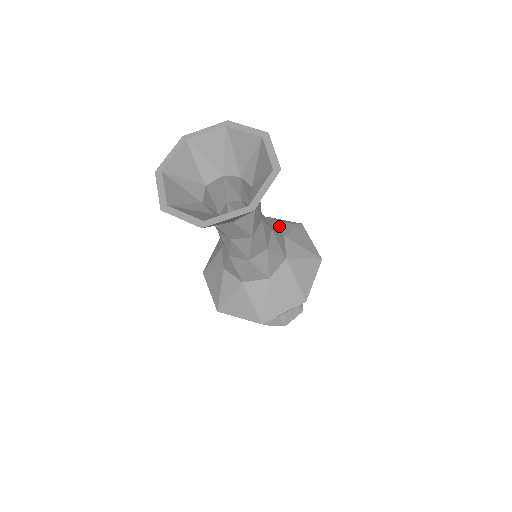
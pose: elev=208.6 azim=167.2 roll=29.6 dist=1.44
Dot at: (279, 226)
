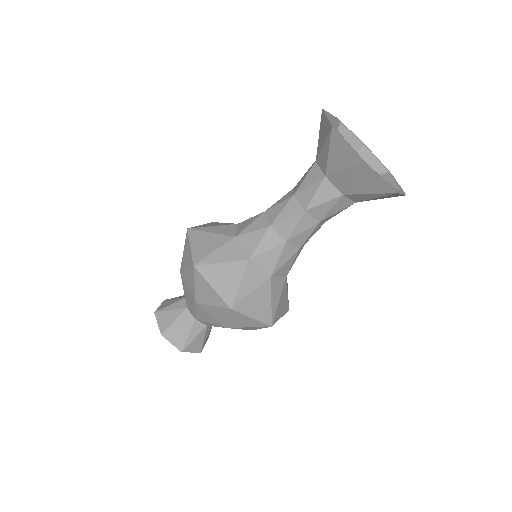
Dot at: occluded
